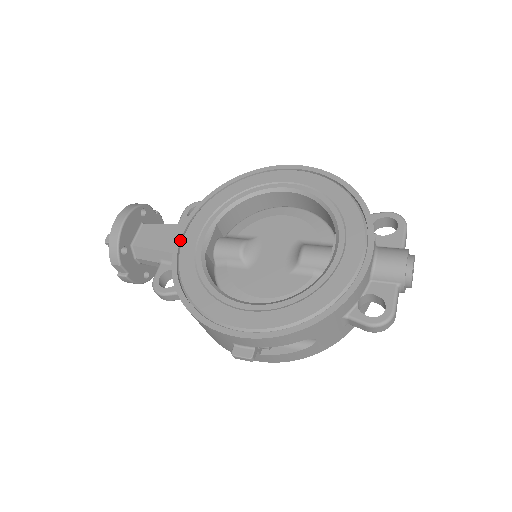
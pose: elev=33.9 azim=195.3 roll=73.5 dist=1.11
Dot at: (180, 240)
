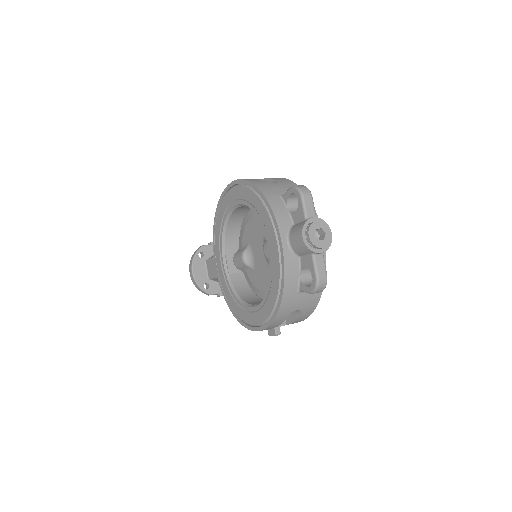
Dot at: (217, 271)
